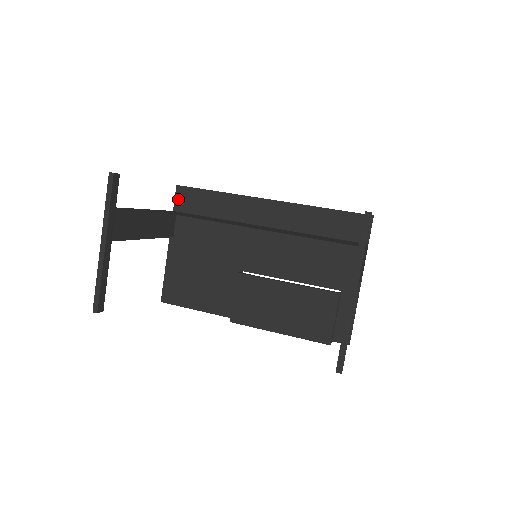
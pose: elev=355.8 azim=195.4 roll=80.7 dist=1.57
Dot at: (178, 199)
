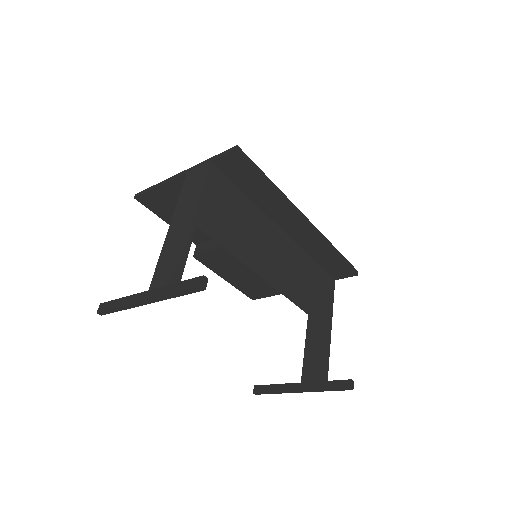
Dot at: (226, 159)
